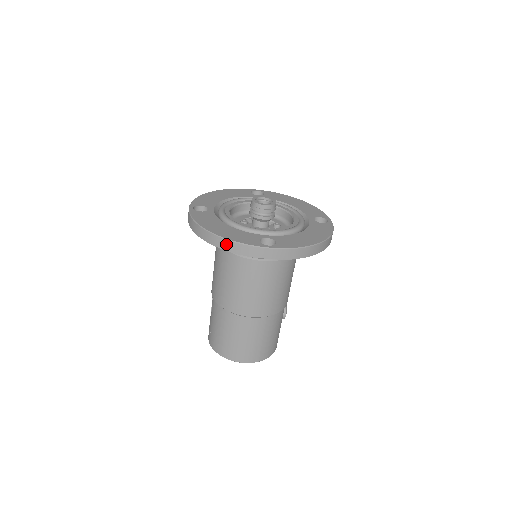
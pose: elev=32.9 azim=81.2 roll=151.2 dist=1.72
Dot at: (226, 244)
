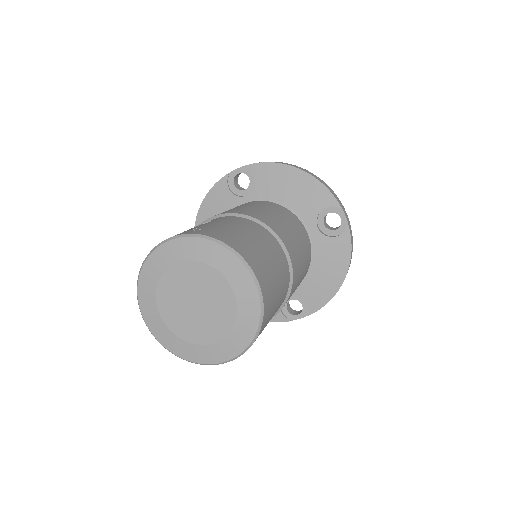
Dot at: (320, 179)
